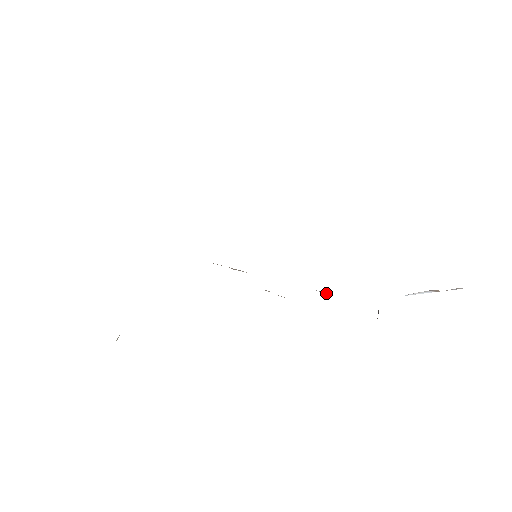
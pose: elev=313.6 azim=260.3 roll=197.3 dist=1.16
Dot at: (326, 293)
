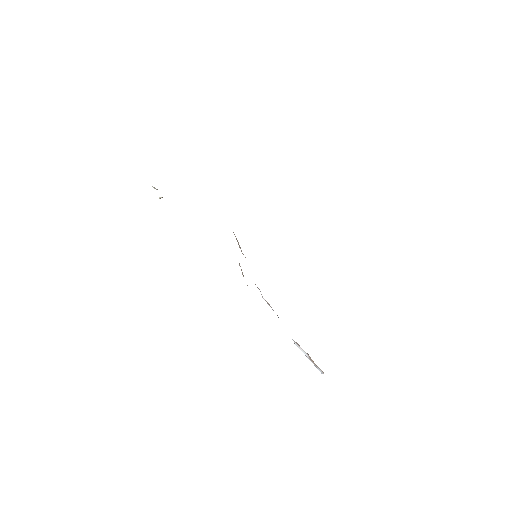
Dot at: (262, 297)
